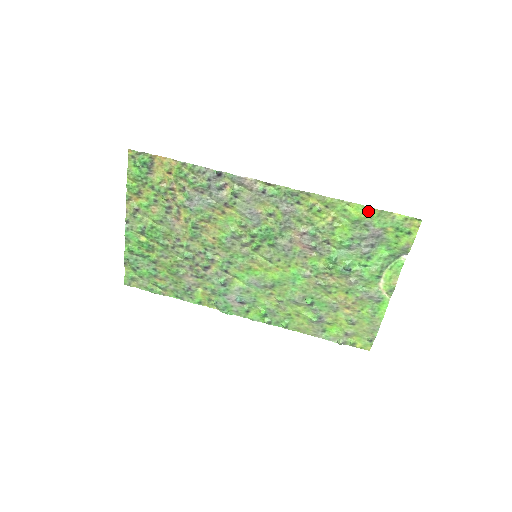
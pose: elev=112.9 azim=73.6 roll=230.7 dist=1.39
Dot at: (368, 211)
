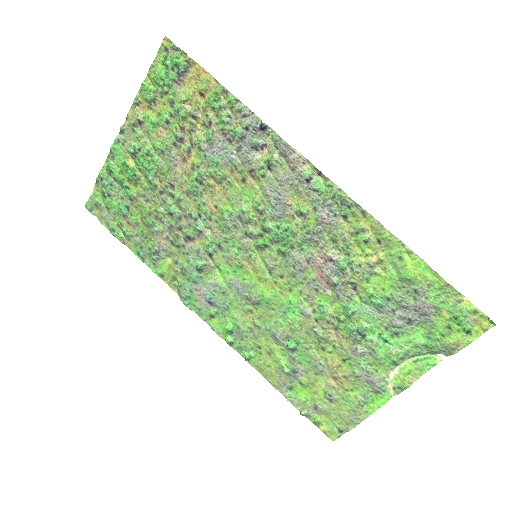
Dot at: (430, 275)
